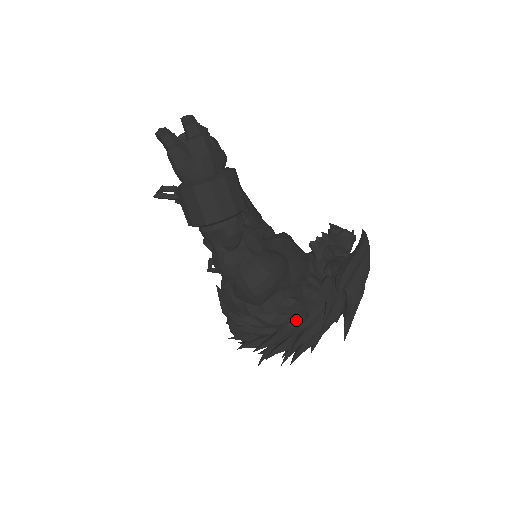
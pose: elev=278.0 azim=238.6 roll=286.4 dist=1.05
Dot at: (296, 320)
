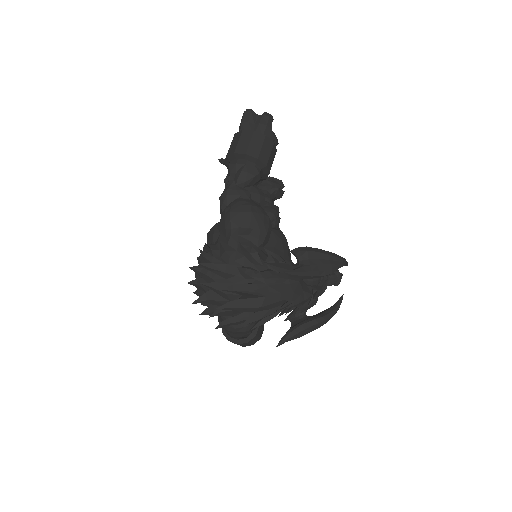
Dot at: (247, 267)
